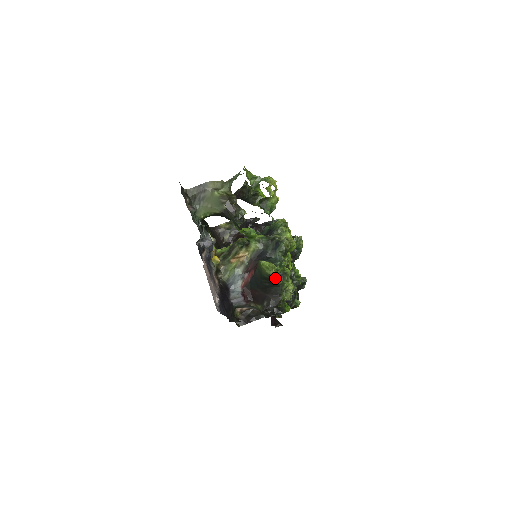
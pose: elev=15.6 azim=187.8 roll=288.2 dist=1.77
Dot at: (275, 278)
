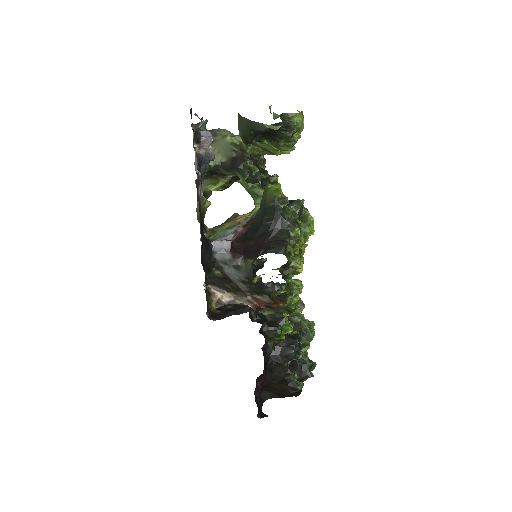
Dot at: (283, 215)
